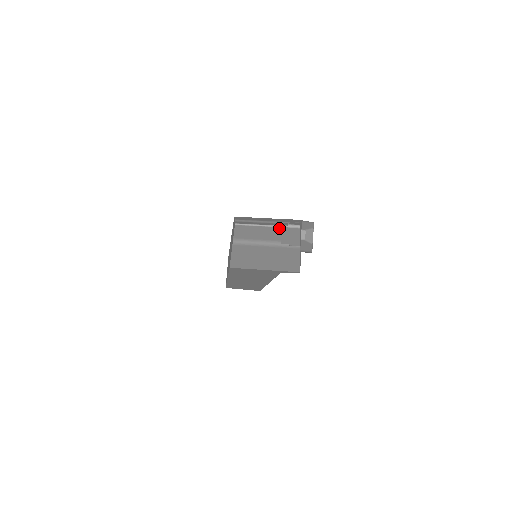
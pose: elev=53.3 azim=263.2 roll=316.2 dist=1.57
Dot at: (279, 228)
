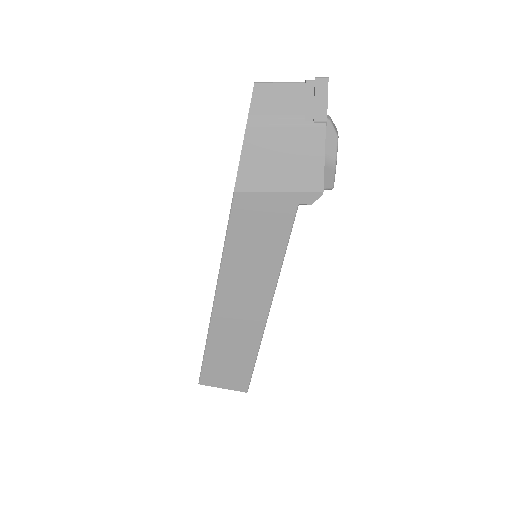
Dot at: (304, 85)
